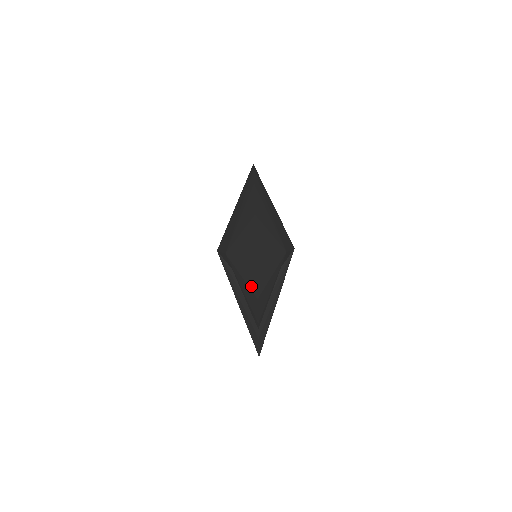
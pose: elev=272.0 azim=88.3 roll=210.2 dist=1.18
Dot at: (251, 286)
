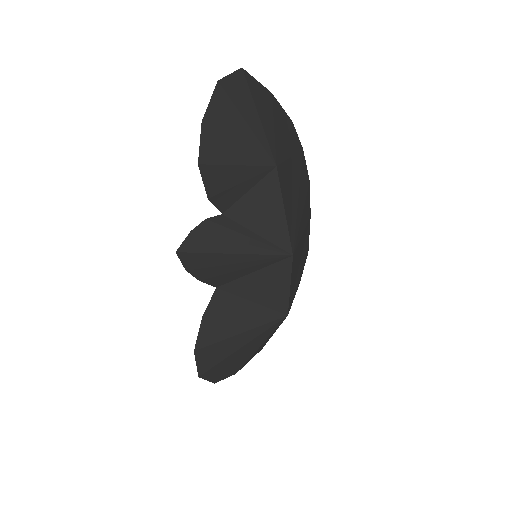
Dot at: occluded
